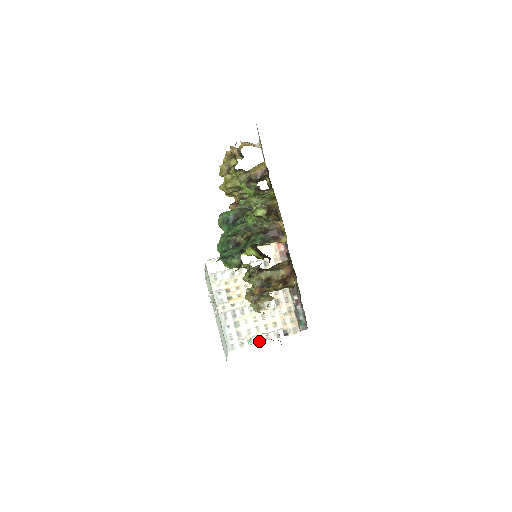
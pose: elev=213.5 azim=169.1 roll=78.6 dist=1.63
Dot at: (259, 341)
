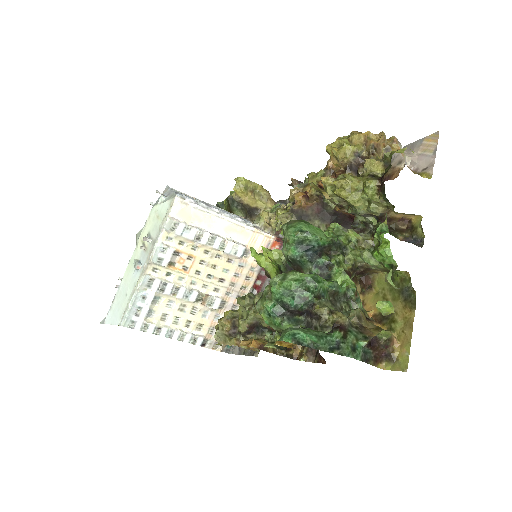
Dot at: (168, 336)
